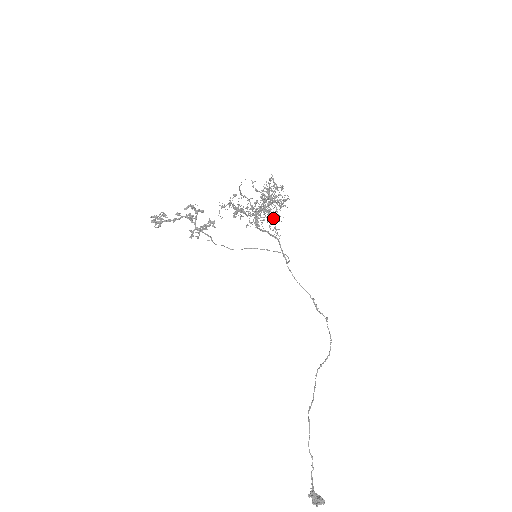
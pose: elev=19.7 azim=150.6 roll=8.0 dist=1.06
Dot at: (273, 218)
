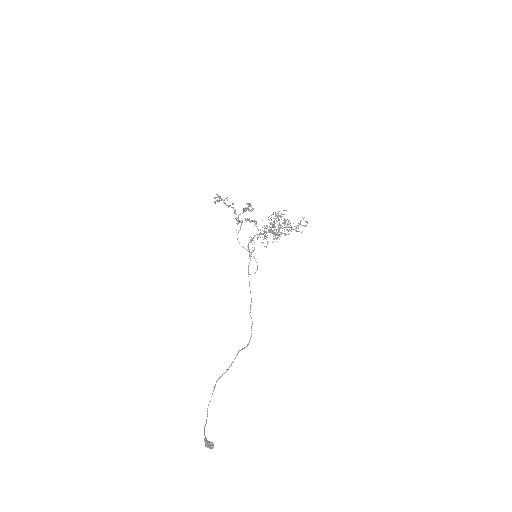
Dot at: occluded
